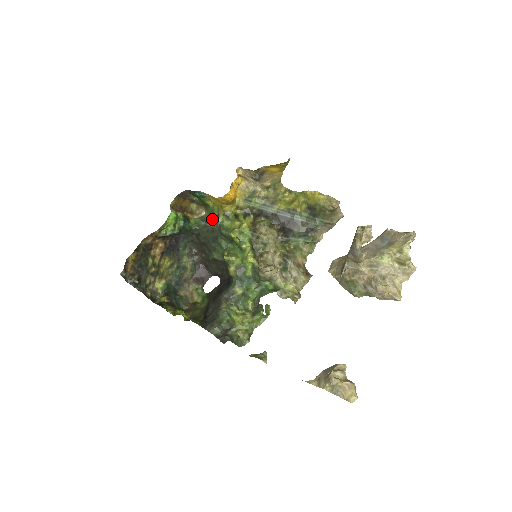
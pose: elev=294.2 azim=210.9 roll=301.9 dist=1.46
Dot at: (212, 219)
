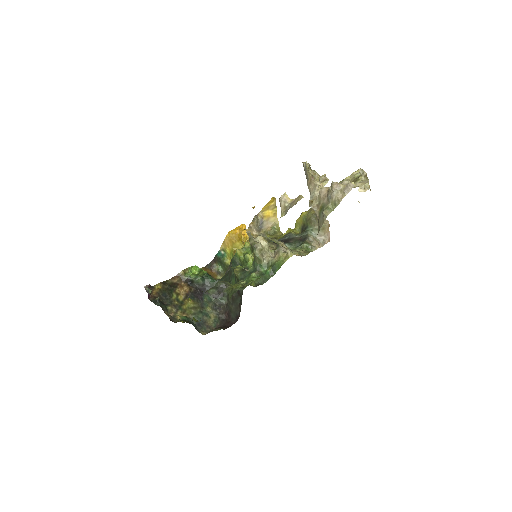
Dot at: (229, 267)
